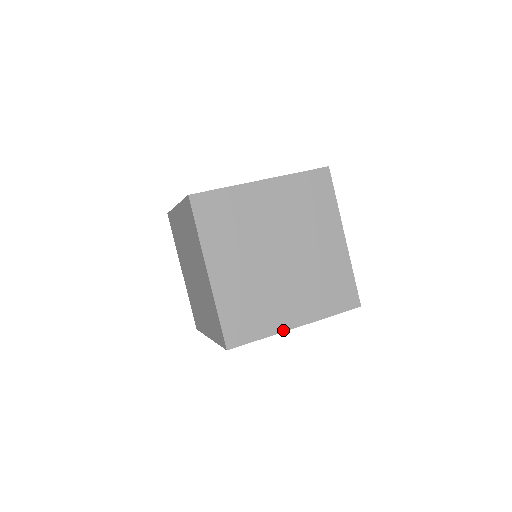
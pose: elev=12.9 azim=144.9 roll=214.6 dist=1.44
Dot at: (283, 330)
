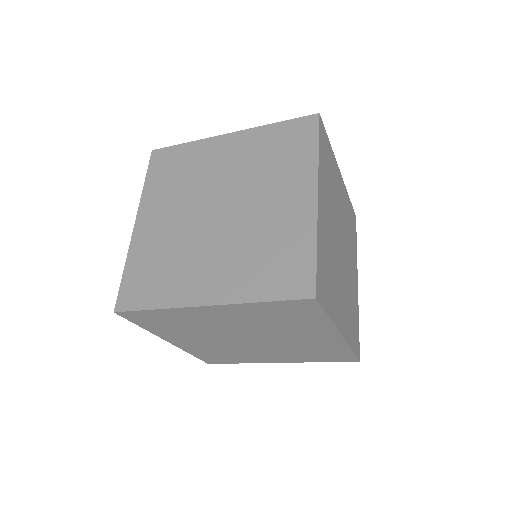
Dot at: (337, 327)
